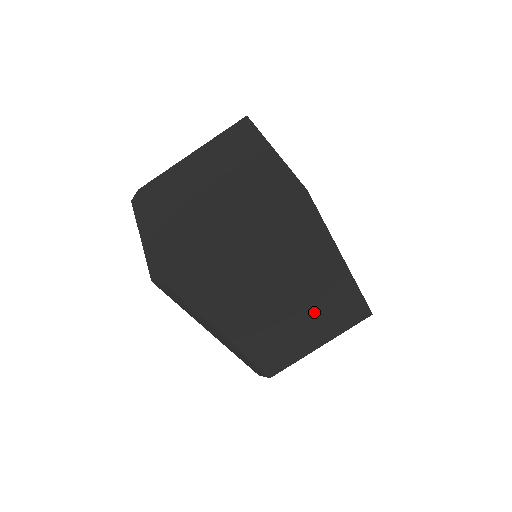
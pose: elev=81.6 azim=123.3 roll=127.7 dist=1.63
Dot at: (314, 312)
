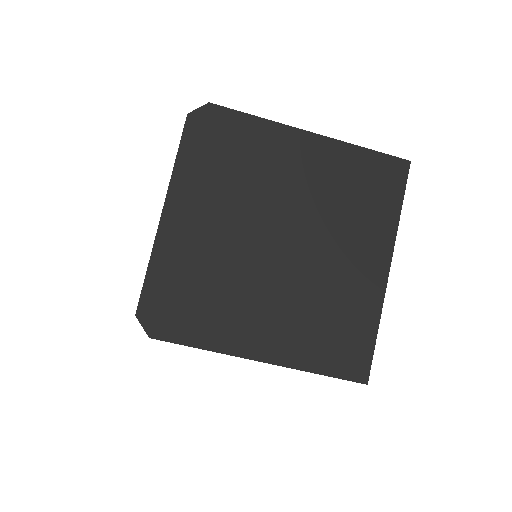
Dot at: occluded
